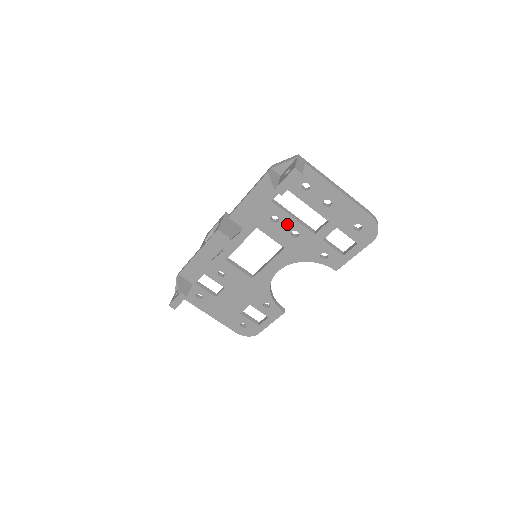
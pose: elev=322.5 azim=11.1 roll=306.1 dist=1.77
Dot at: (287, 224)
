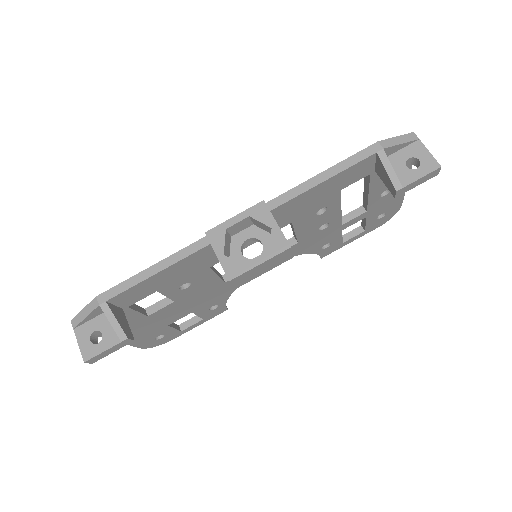
Dot at: (328, 216)
